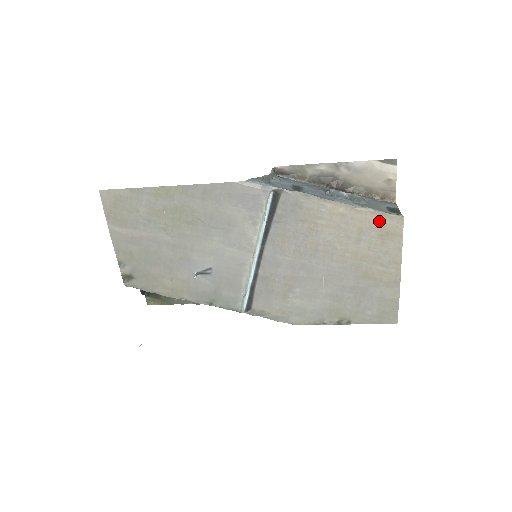
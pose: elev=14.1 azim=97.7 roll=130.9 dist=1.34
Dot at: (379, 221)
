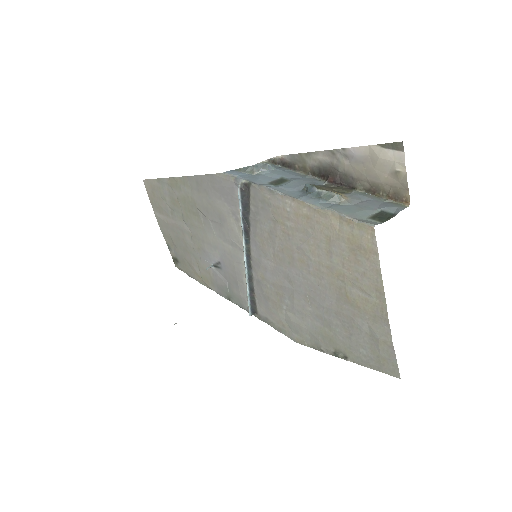
Dot at: (346, 229)
